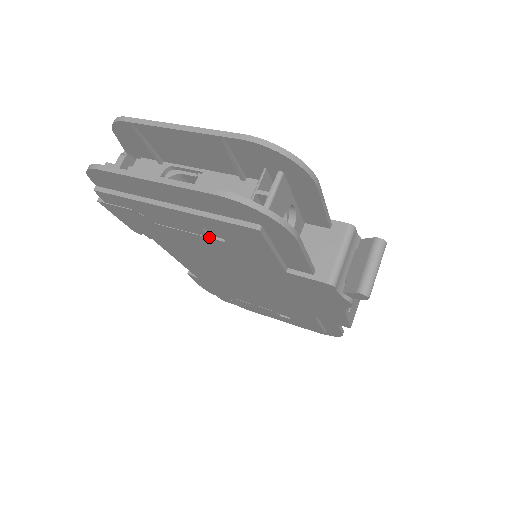
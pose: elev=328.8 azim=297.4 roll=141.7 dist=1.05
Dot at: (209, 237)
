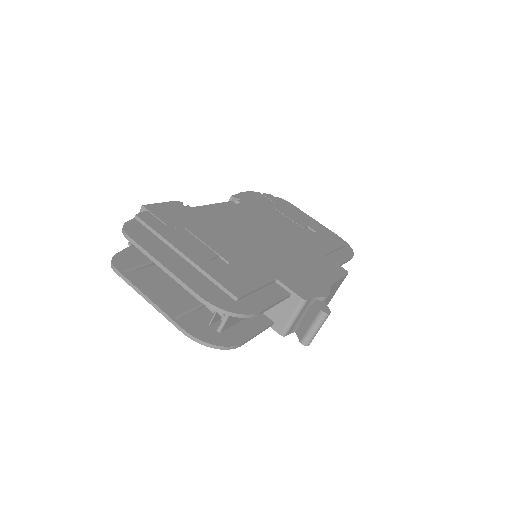
Dot at: occluded
